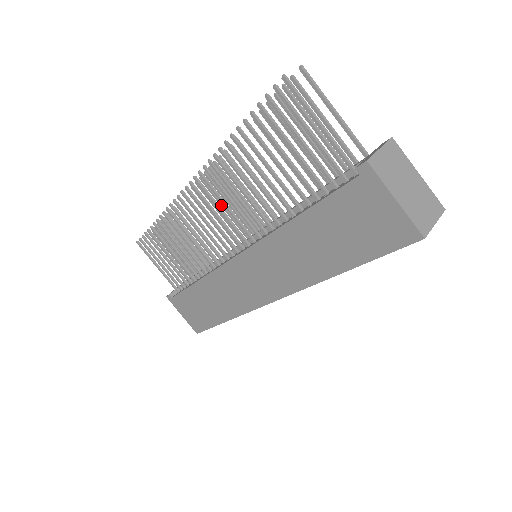
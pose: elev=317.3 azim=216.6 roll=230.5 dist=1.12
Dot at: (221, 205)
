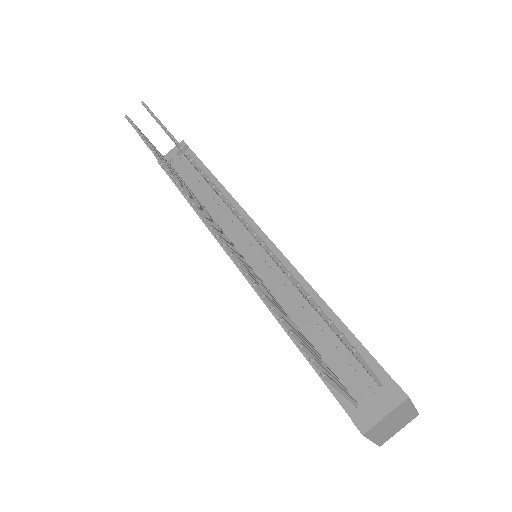
Dot at: (232, 211)
